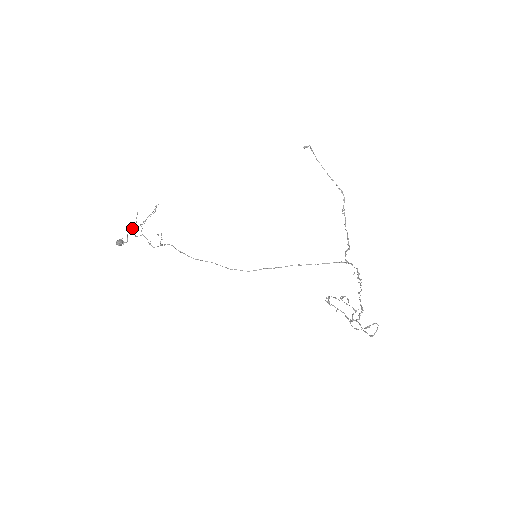
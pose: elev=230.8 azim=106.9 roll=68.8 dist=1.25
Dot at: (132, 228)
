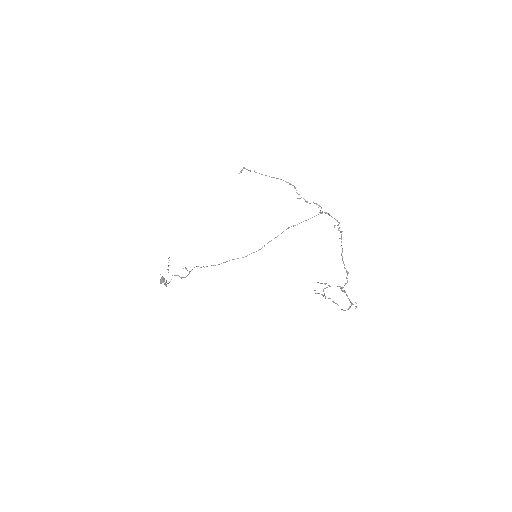
Dot at: occluded
